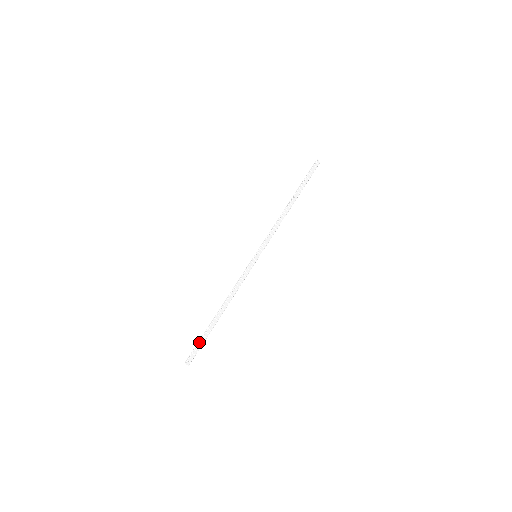
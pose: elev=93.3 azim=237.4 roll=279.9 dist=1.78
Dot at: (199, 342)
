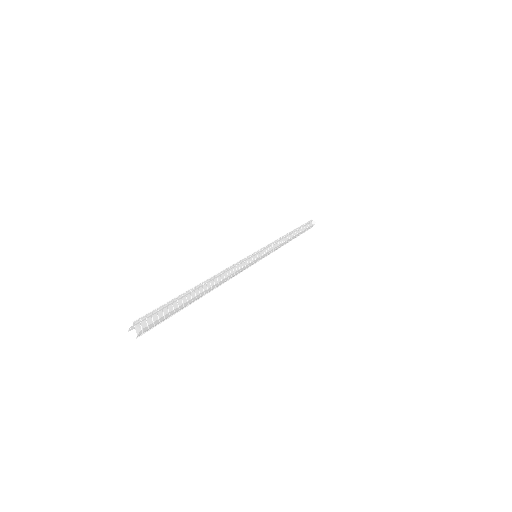
Dot at: (169, 303)
